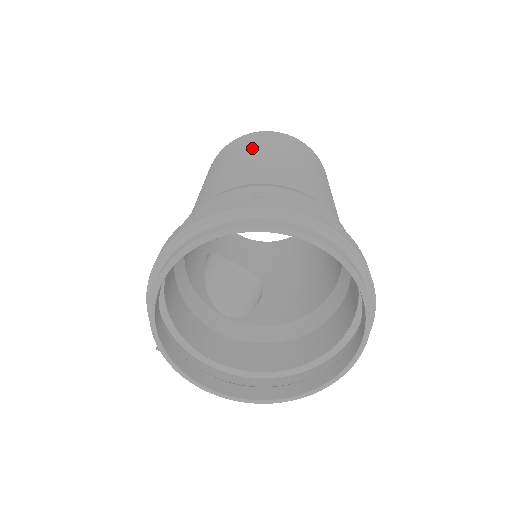
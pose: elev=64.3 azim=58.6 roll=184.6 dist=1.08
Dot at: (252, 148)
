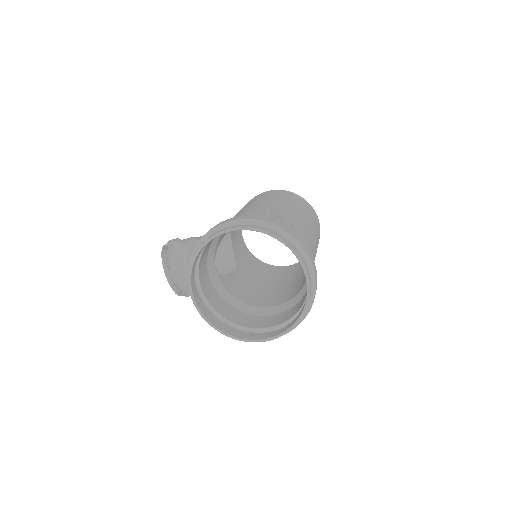
Dot at: (303, 209)
